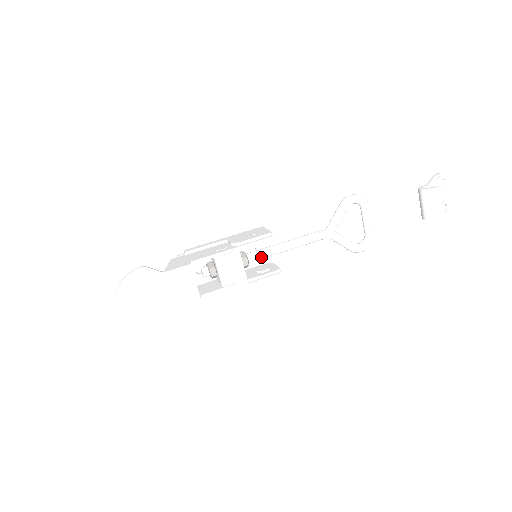
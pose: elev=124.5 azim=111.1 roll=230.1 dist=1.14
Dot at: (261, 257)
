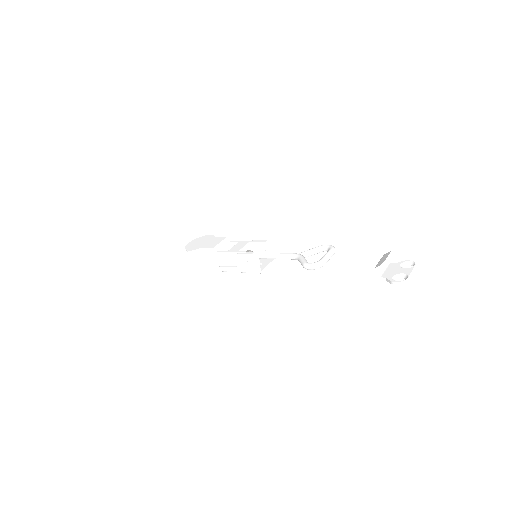
Dot at: occluded
